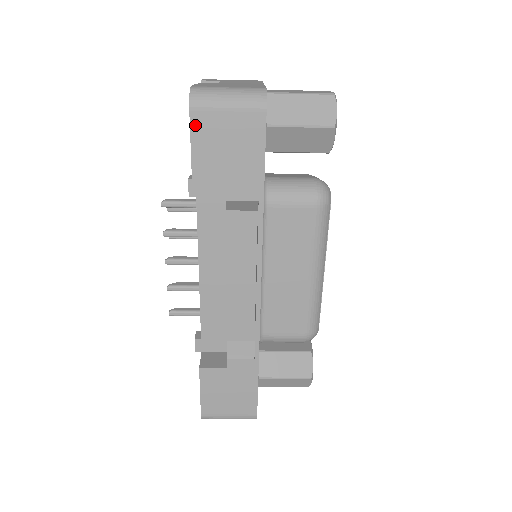
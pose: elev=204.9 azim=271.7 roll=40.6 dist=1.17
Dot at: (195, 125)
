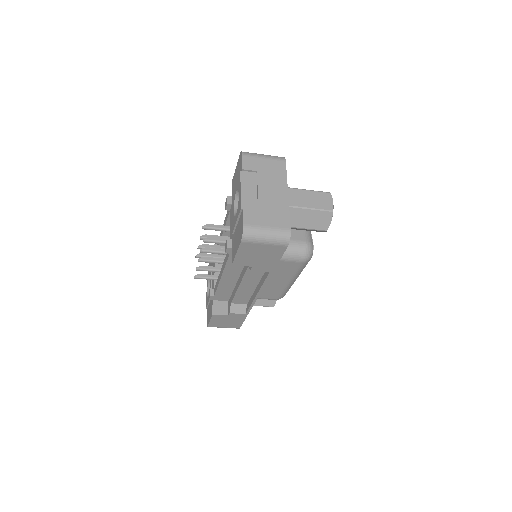
Dot at: (242, 247)
